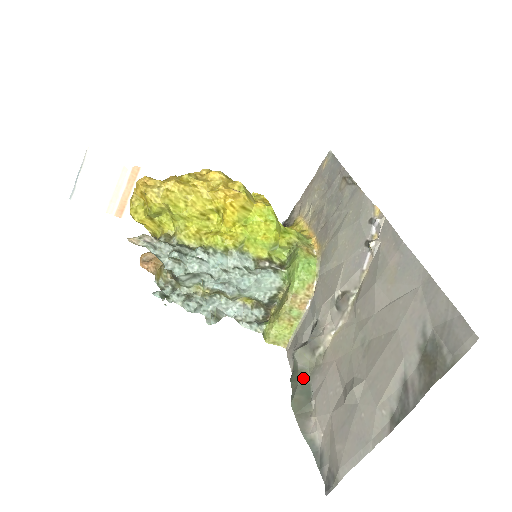
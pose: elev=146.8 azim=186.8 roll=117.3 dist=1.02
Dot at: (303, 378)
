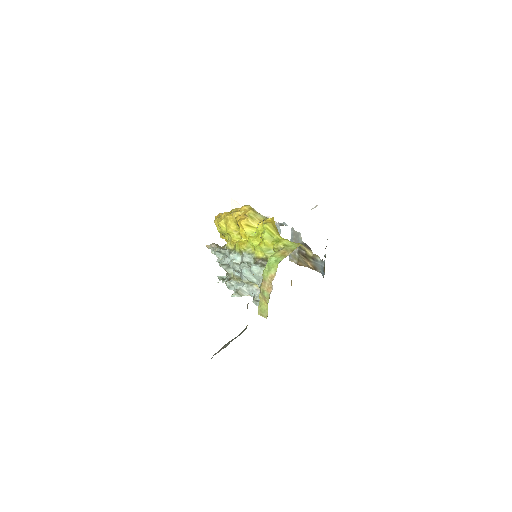
Dot at: (243, 331)
